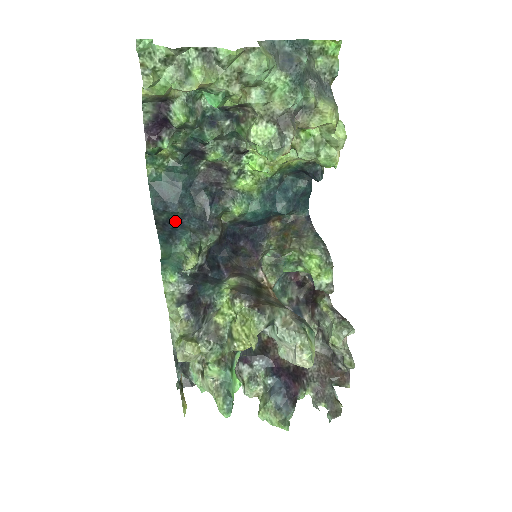
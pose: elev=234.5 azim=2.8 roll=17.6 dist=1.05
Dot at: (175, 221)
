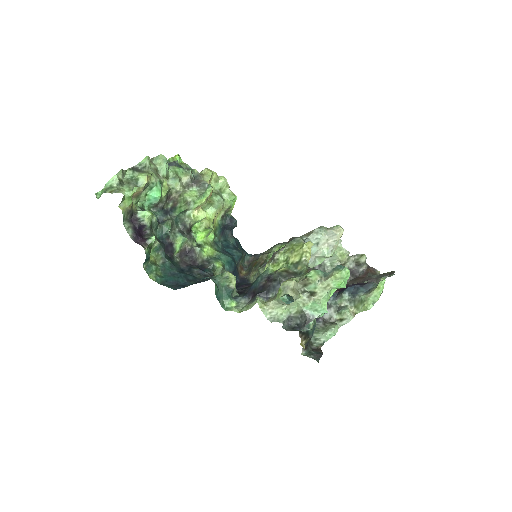
Dot at: occluded
